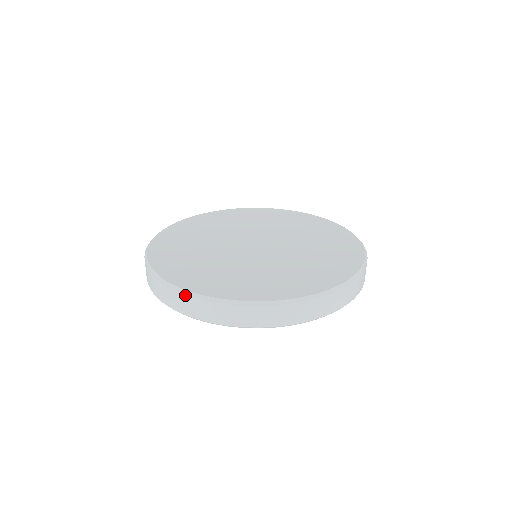
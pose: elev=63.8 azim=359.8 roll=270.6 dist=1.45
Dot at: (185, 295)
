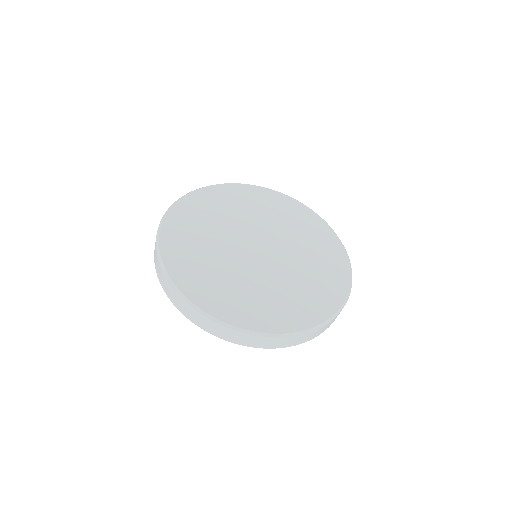
Dot at: (158, 260)
